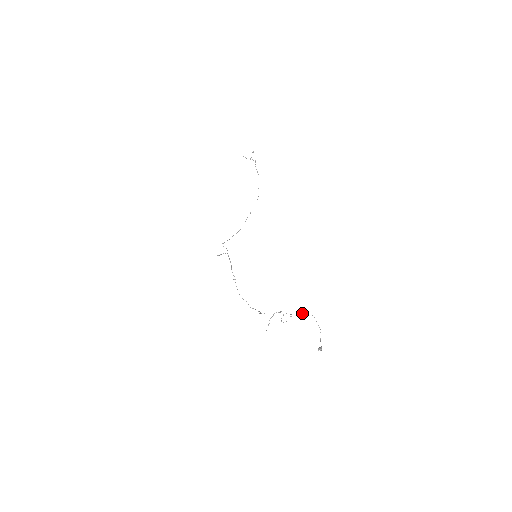
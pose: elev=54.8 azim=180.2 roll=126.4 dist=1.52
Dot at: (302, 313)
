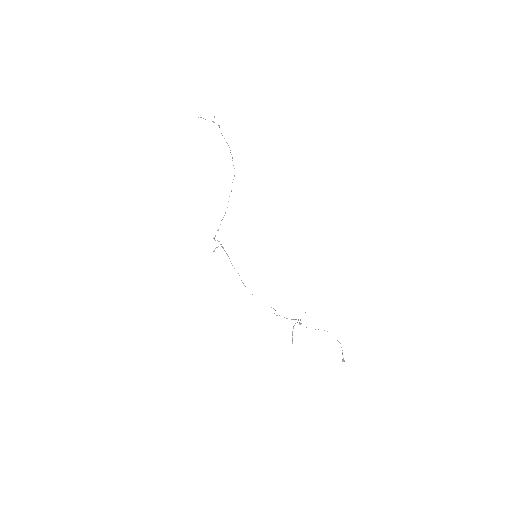
Dot at: occluded
